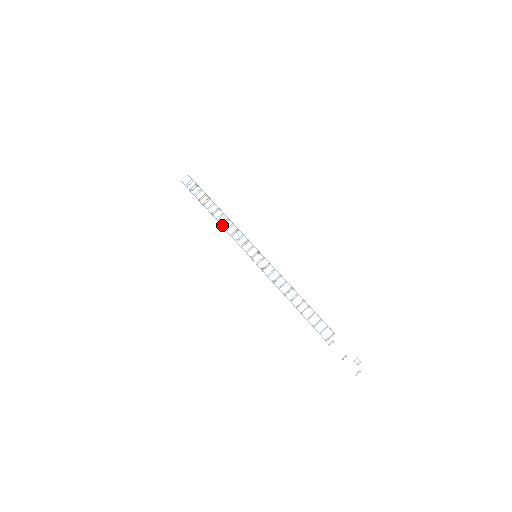
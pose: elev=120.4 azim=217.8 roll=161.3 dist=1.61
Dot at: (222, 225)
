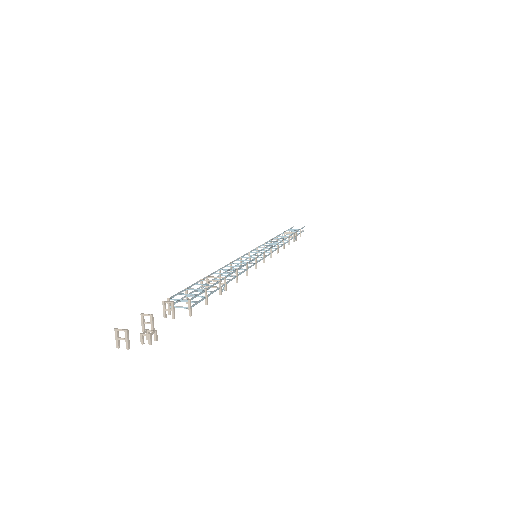
Dot at: (272, 244)
